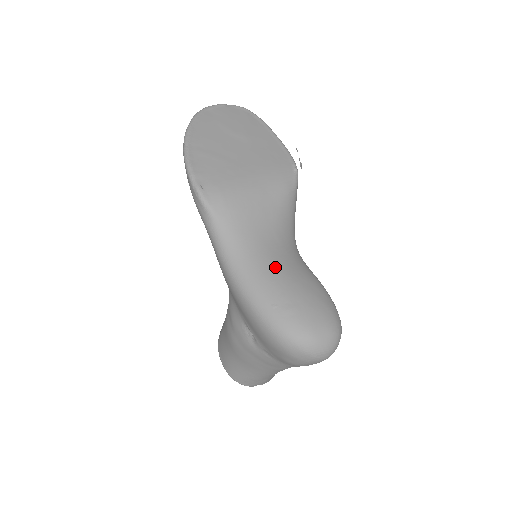
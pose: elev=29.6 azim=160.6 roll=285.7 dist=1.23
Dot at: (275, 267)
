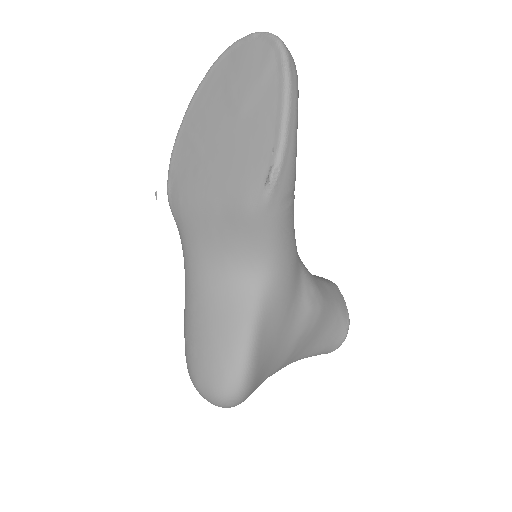
Dot at: (202, 300)
